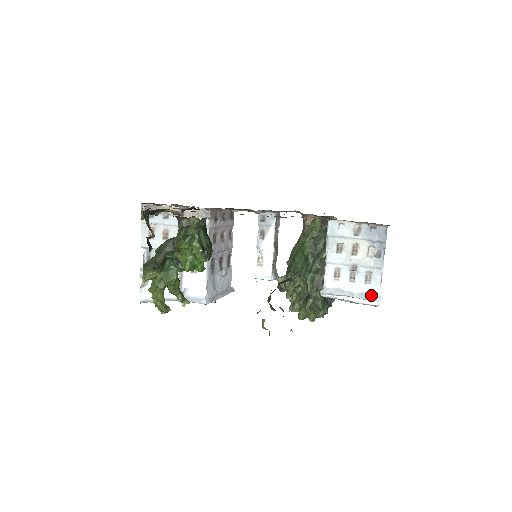
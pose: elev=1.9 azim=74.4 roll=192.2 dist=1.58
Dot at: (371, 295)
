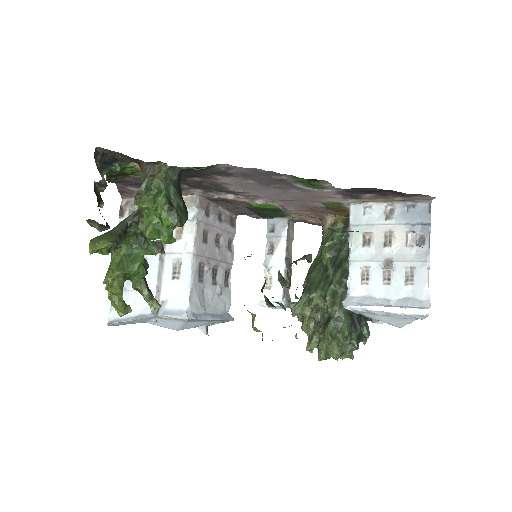
Dot at: (415, 300)
